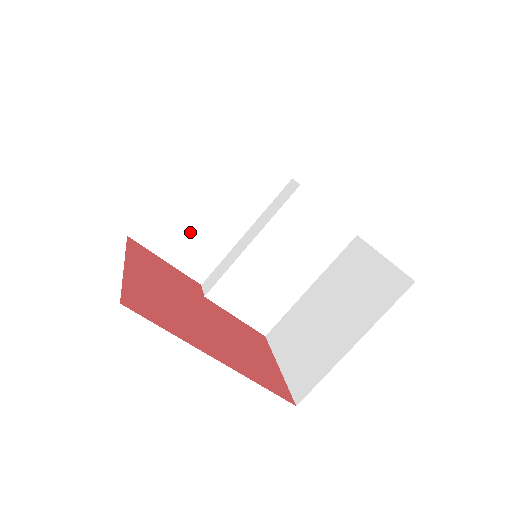
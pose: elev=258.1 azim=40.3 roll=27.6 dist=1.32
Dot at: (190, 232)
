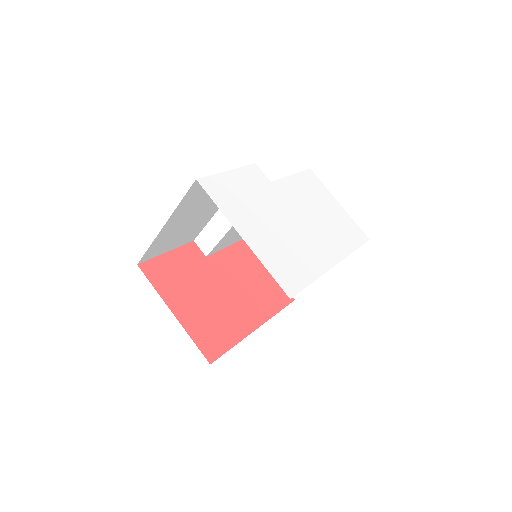
Dot at: (181, 233)
